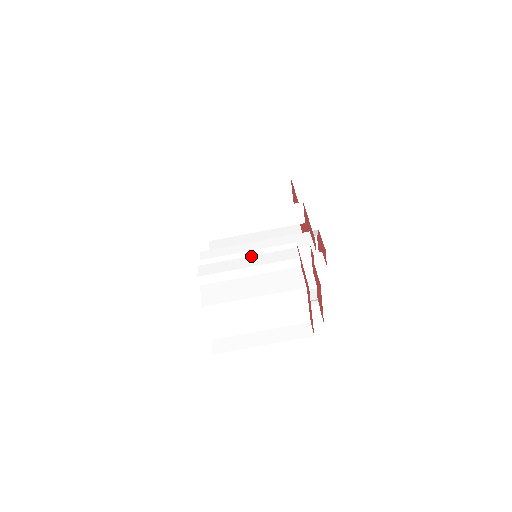
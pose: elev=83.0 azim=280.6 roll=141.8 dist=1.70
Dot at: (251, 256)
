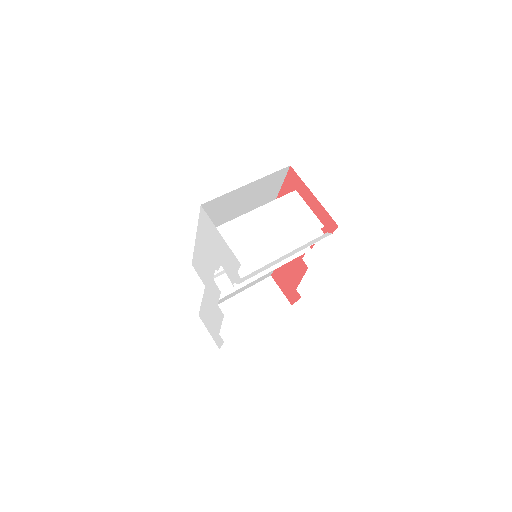
Dot at: occluded
